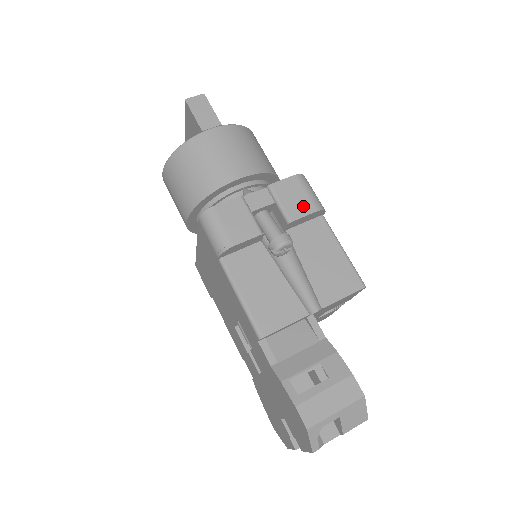
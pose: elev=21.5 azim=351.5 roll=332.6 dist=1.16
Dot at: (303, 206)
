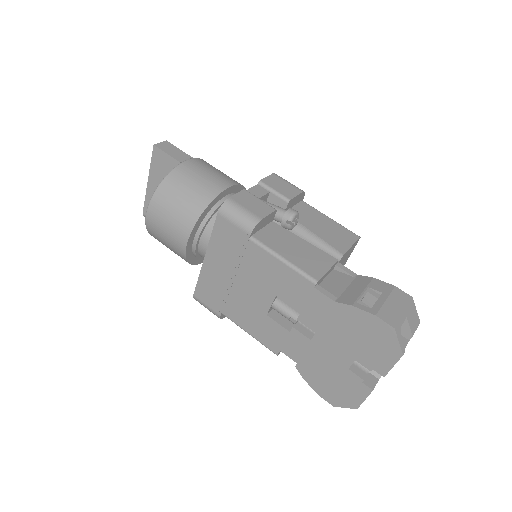
Dot at: (291, 190)
